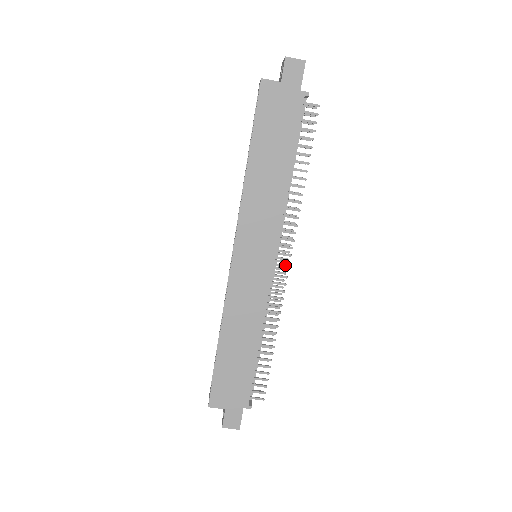
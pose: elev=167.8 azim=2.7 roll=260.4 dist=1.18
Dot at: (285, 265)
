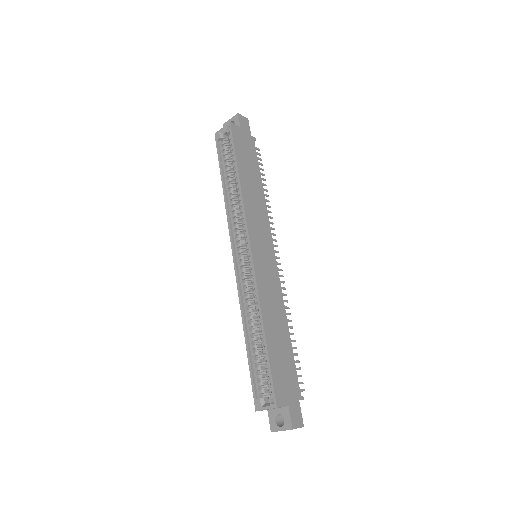
Dot at: occluded
